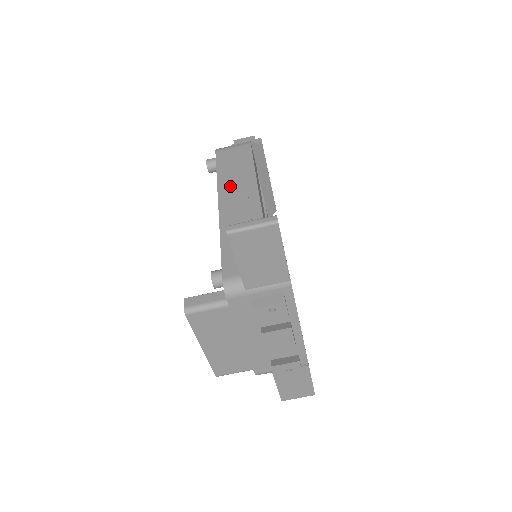
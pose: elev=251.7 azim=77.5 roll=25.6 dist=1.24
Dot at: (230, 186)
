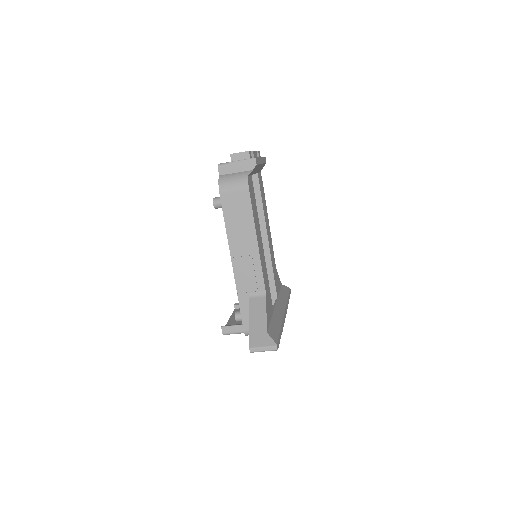
Dot at: (238, 245)
